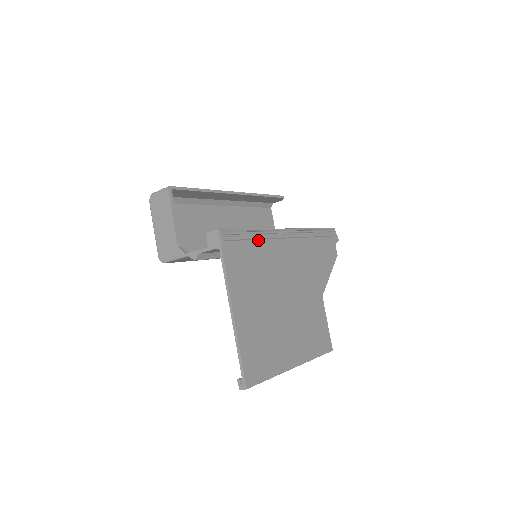
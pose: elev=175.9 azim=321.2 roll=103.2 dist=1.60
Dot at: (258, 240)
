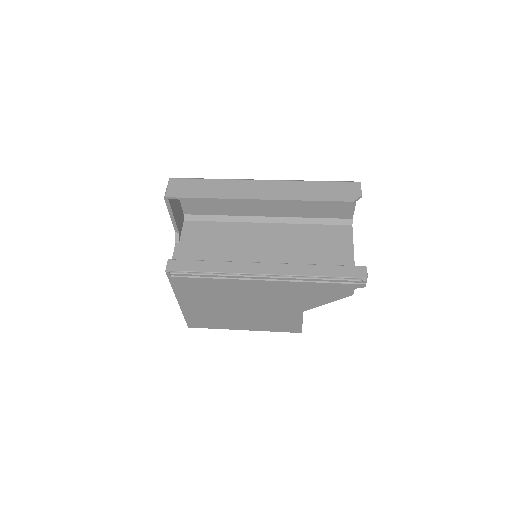
Dot at: (216, 278)
